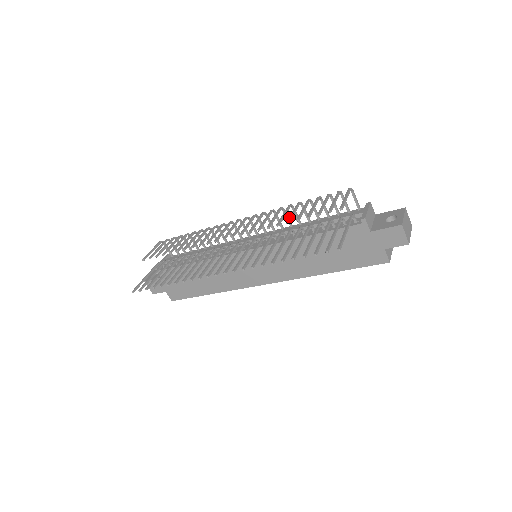
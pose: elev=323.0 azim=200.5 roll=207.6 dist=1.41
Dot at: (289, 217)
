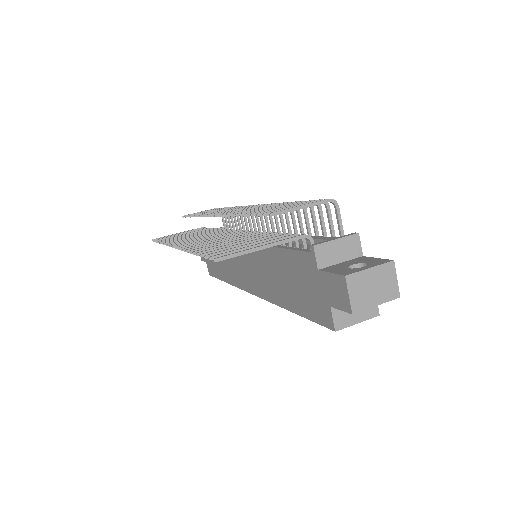
Dot at: occluded
